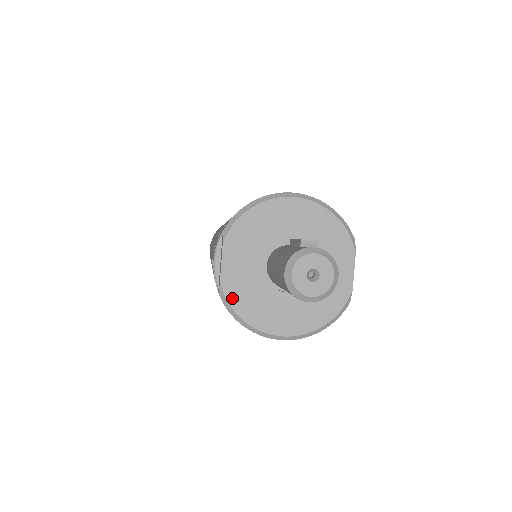
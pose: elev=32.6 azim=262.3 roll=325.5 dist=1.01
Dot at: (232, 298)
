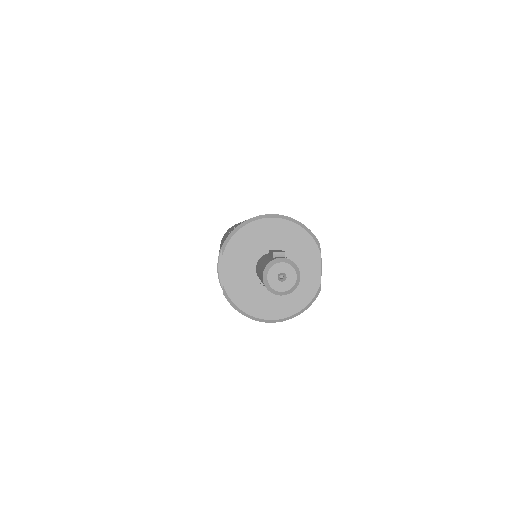
Dot at: (233, 296)
